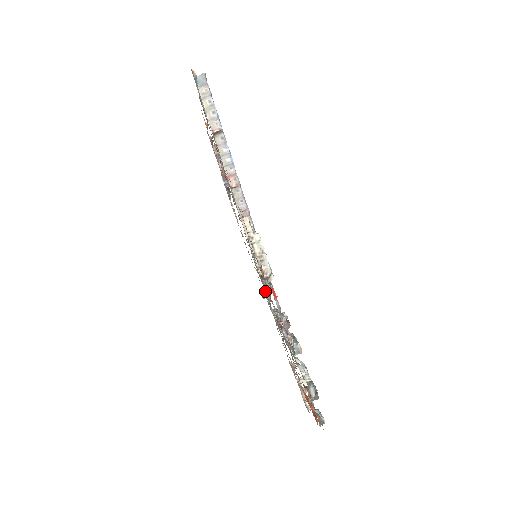
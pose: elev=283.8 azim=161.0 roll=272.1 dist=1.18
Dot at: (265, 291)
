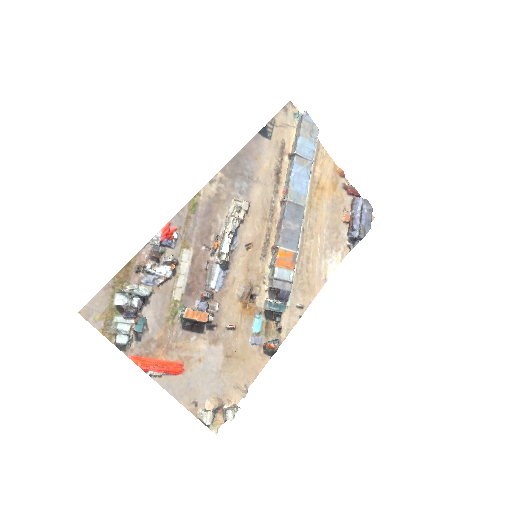
Dot at: (262, 302)
